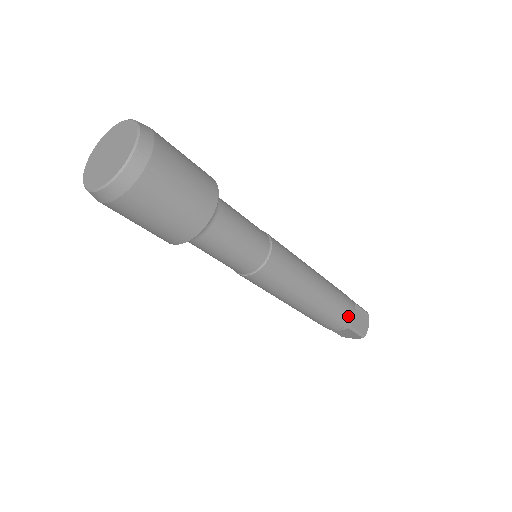
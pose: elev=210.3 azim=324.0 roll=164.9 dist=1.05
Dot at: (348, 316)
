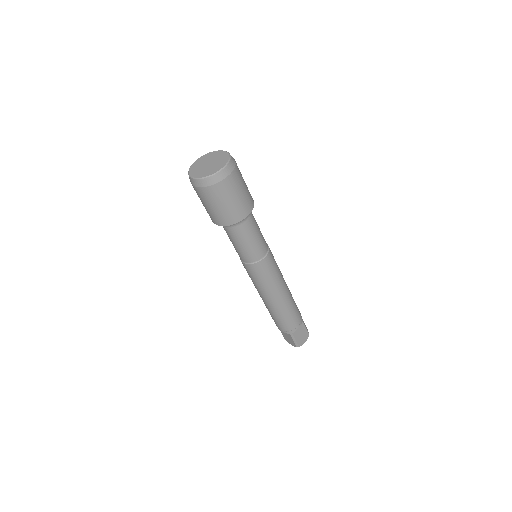
Dot at: (293, 326)
